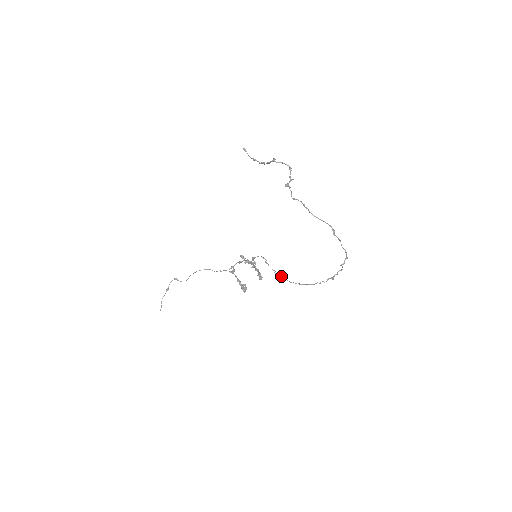
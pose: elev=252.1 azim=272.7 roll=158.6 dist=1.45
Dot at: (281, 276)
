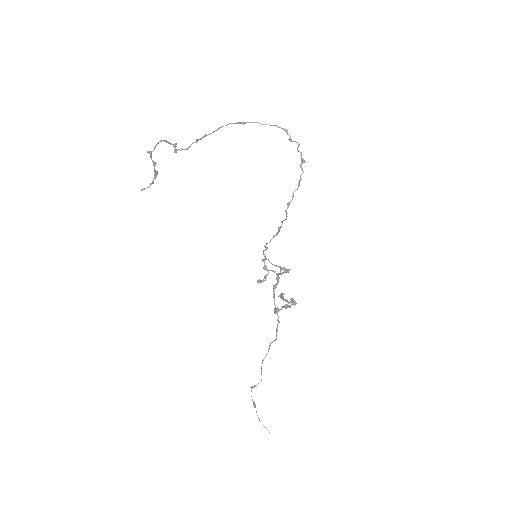
Dot at: occluded
